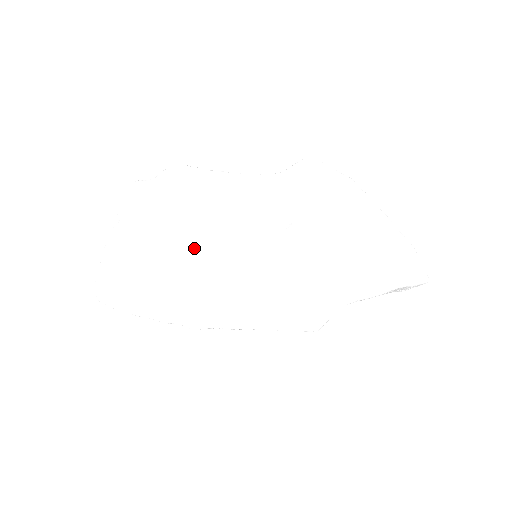
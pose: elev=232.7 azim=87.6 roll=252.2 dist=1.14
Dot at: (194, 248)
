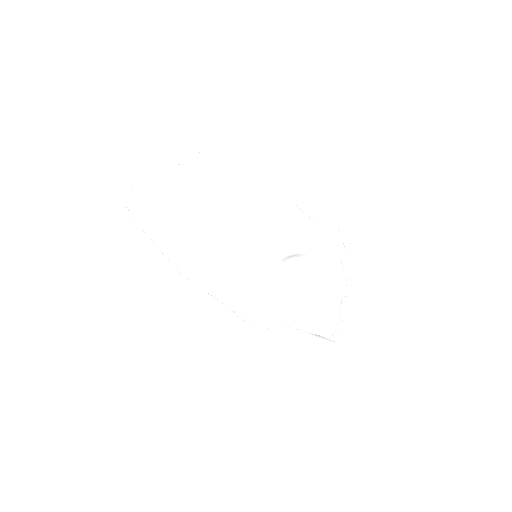
Dot at: (229, 226)
